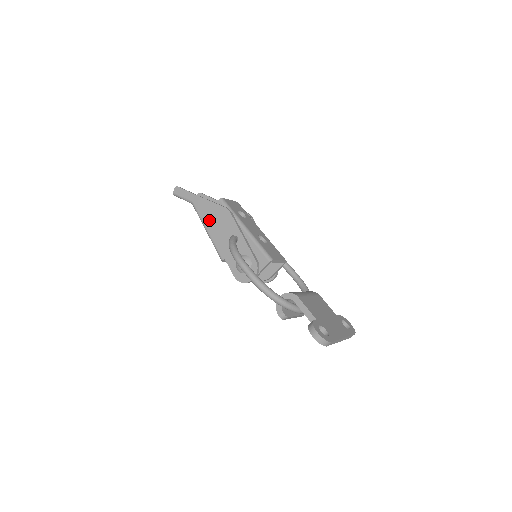
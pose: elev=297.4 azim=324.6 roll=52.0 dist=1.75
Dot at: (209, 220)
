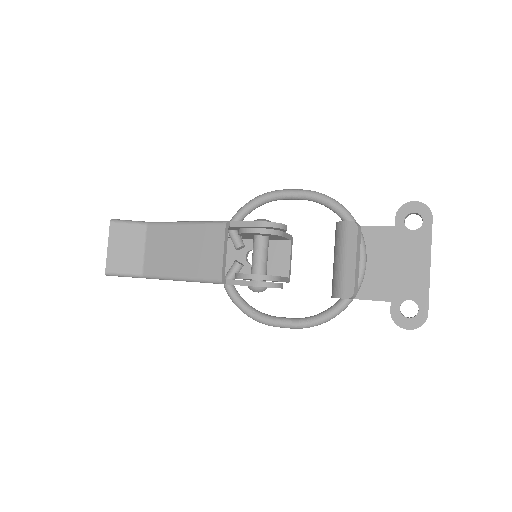
Dot at: occluded
